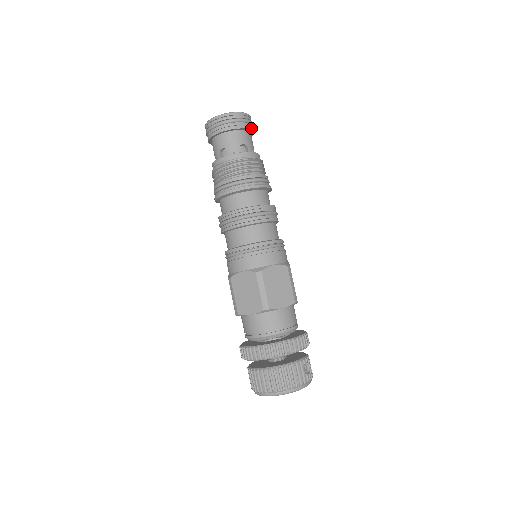
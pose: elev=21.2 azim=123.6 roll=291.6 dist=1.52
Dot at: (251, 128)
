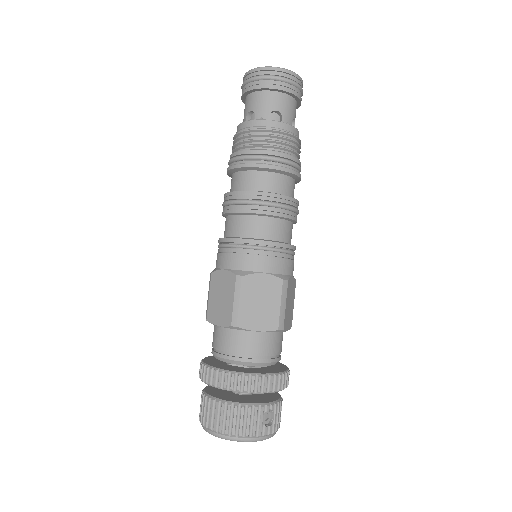
Dot at: (295, 93)
